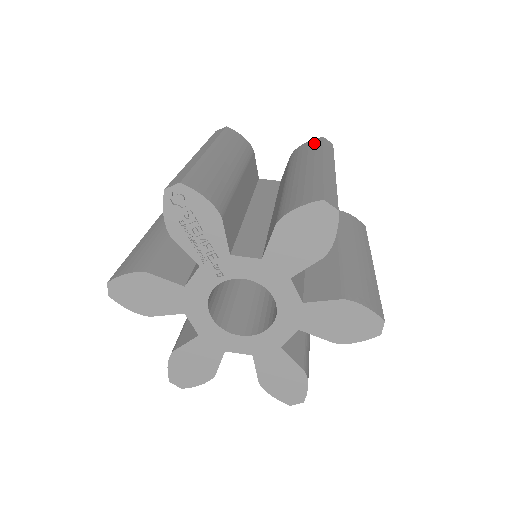
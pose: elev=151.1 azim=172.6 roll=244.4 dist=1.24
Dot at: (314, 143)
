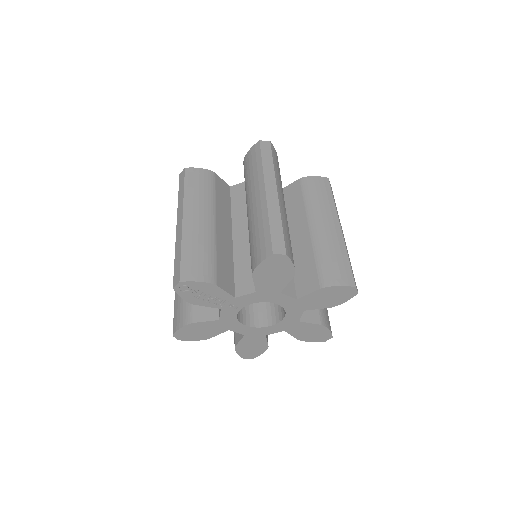
Dot at: (255, 154)
